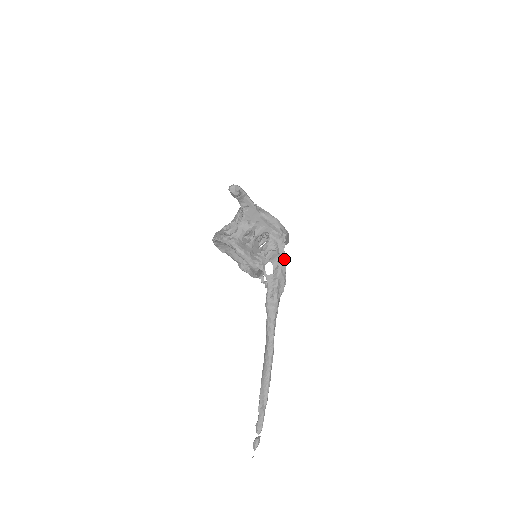
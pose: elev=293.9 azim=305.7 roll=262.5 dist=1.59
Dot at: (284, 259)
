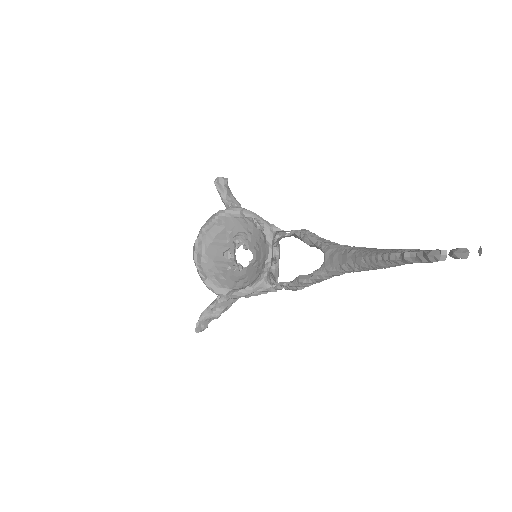
Dot at: occluded
